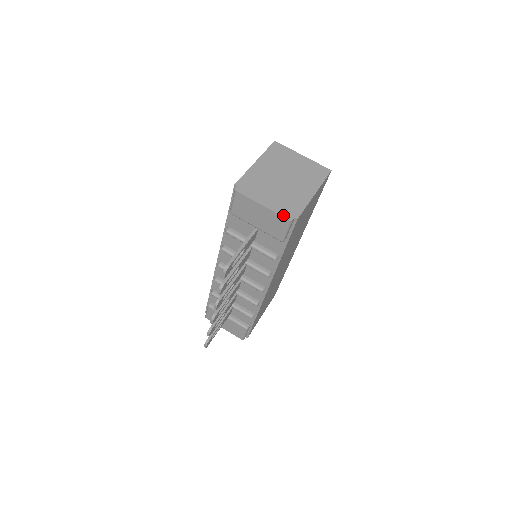
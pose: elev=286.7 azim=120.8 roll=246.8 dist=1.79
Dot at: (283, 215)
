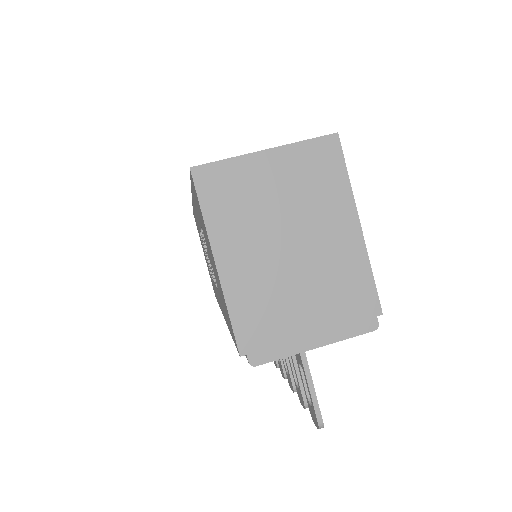
Dot at: (359, 332)
